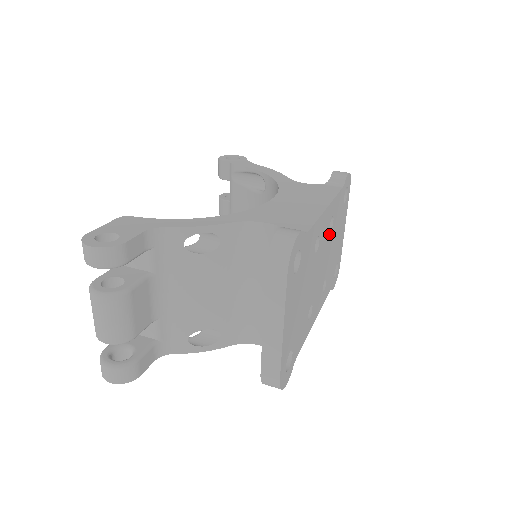
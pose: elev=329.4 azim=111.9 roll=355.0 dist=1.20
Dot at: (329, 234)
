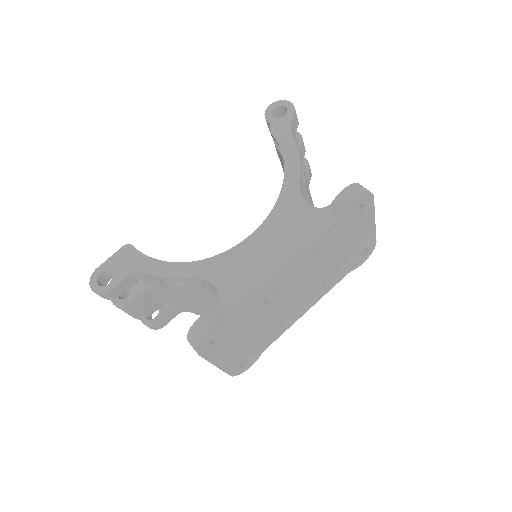
Dot at: (310, 267)
